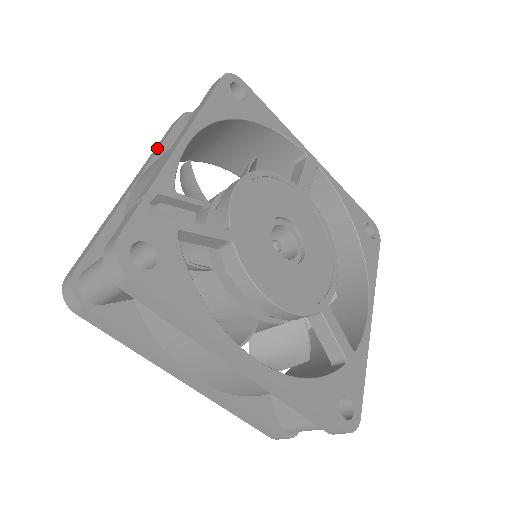
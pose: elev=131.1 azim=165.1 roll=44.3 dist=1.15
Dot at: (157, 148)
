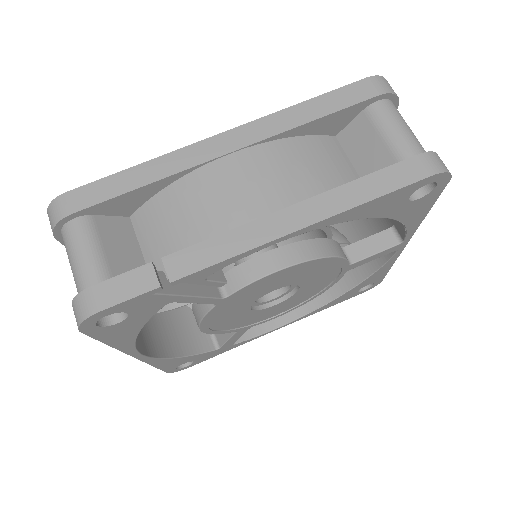
Dot at: (300, 118)
